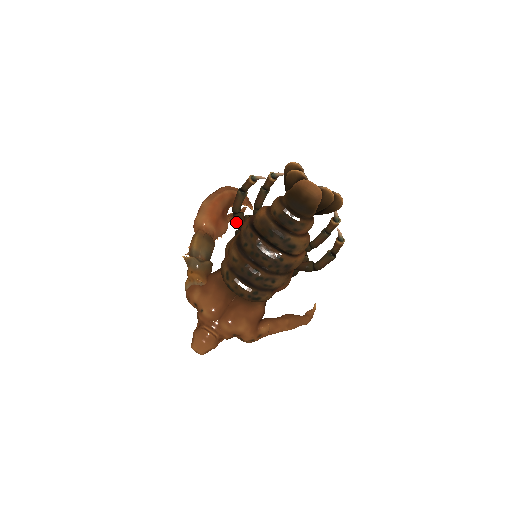
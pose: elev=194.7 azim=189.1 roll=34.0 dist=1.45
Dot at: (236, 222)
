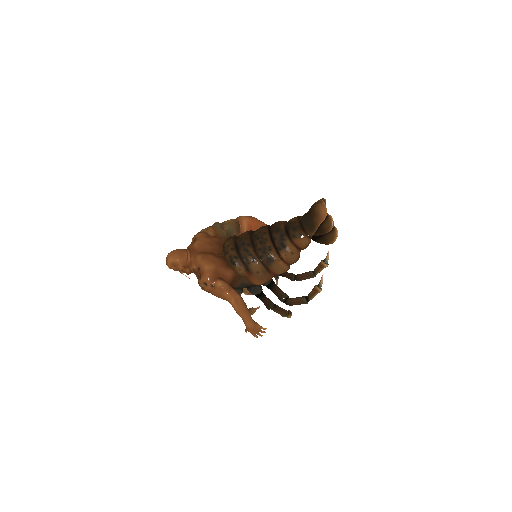
Dot at: occluded
